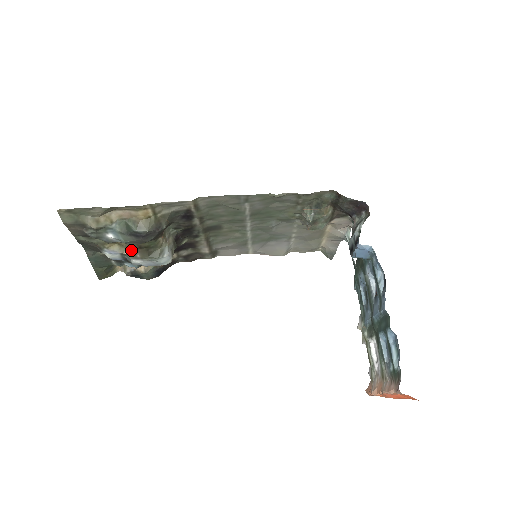
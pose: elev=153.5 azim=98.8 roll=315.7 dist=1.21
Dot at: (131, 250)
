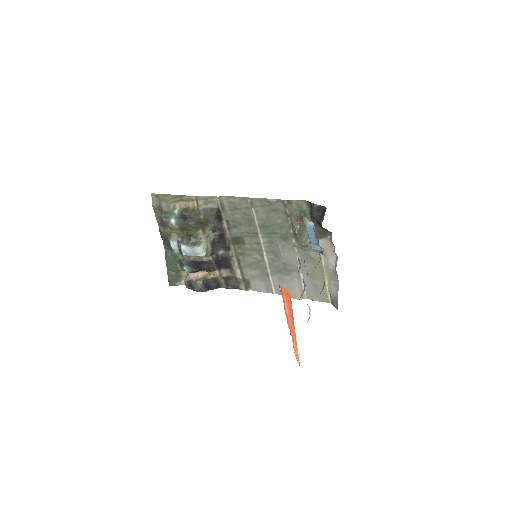
Dot at: (182, 237)
